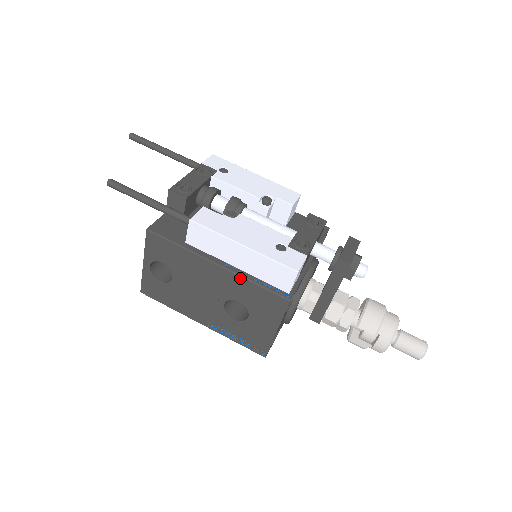
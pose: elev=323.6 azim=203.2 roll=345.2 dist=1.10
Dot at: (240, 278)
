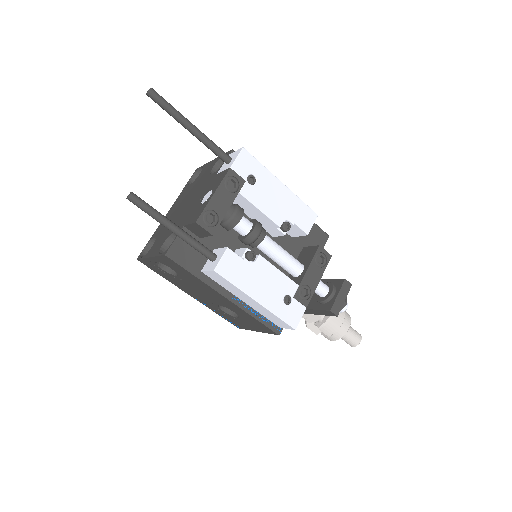
Dot at: (244, 311)
